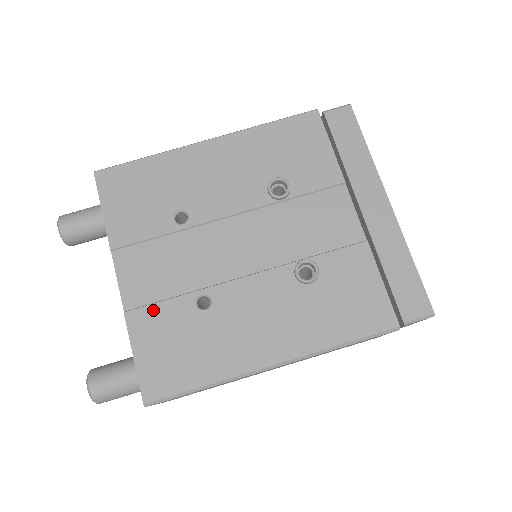
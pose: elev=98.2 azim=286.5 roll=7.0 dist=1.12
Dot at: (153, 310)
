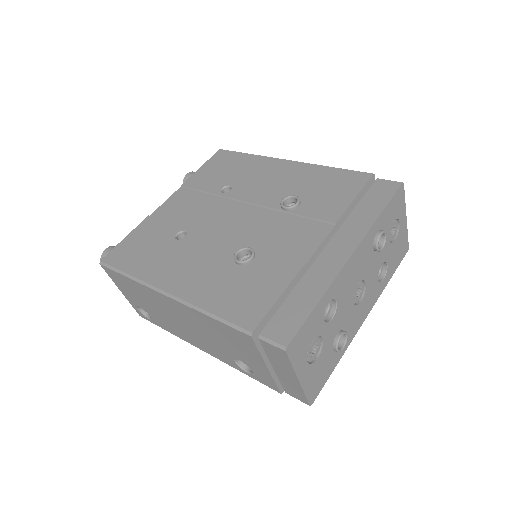
Dot at: (159, 223)
